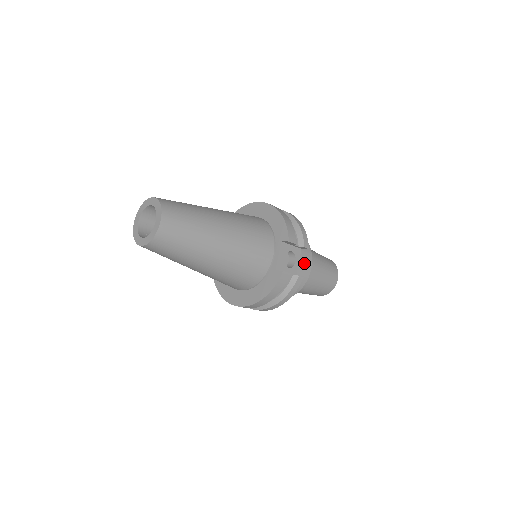
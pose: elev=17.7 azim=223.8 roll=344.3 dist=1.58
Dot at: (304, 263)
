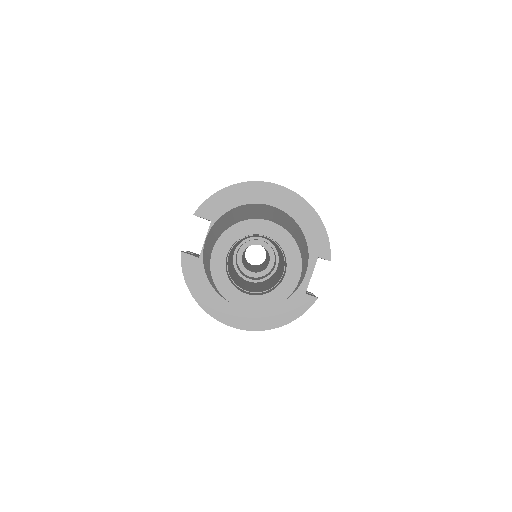
Dot at: occluded
